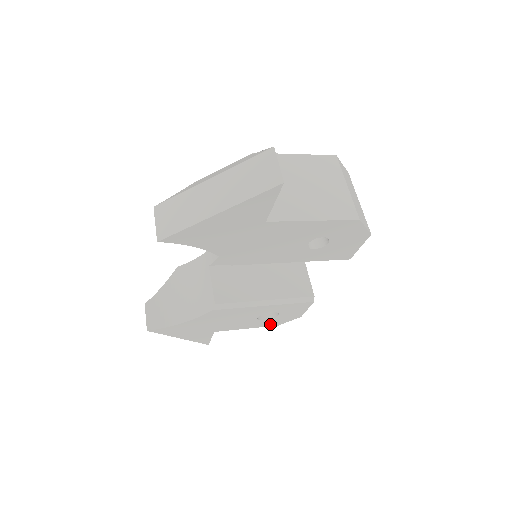
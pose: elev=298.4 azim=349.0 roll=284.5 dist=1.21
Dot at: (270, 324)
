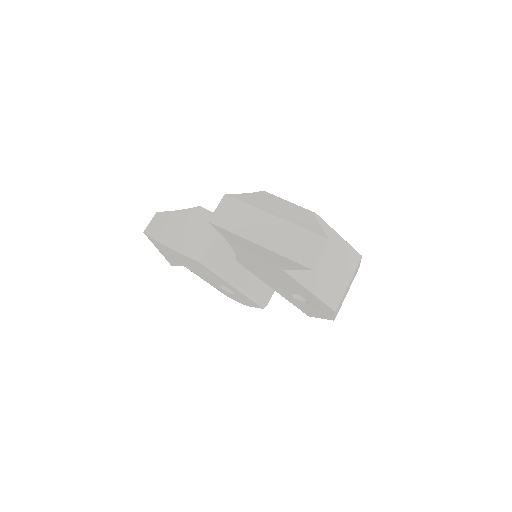
Dot at: (223, 292)
